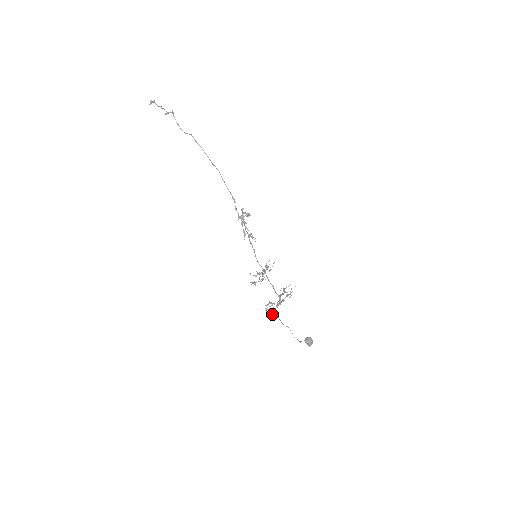
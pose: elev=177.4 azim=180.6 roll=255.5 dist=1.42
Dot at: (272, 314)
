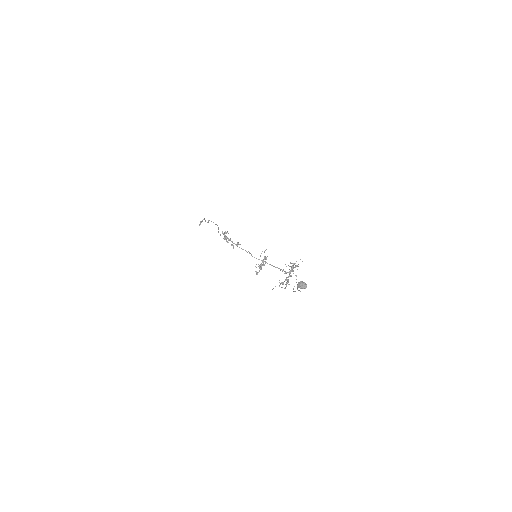
Dot at: occluded
